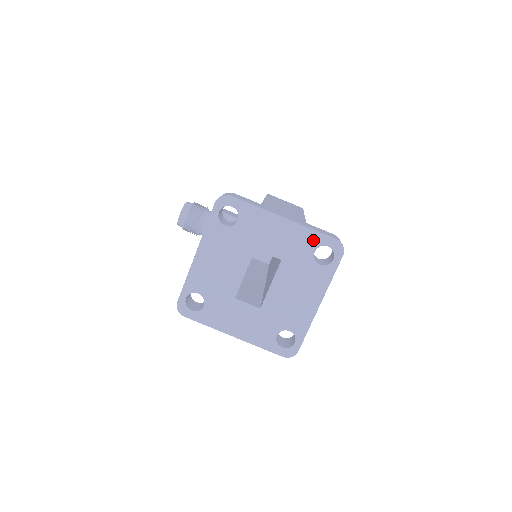
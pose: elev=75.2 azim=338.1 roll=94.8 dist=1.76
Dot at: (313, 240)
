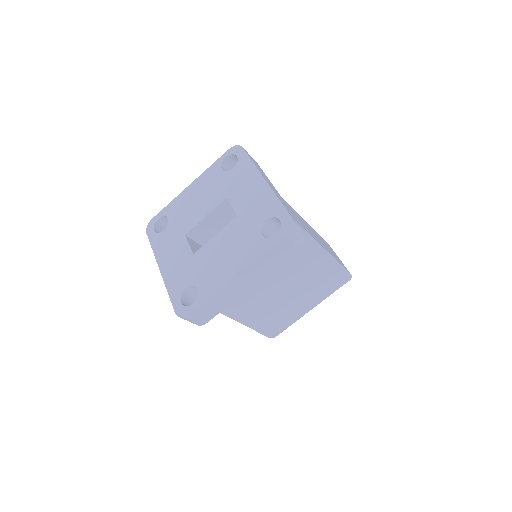
Dot at: (272, 208)
